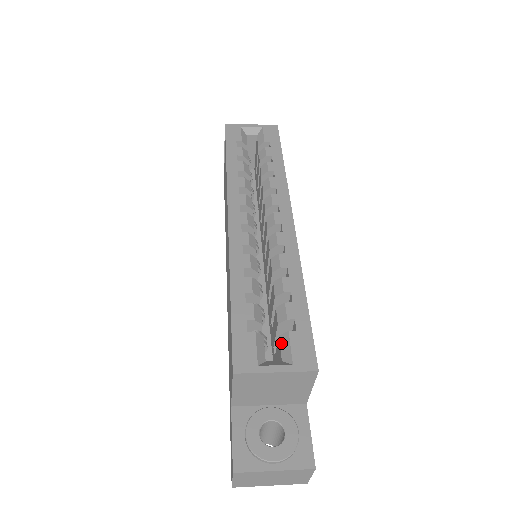
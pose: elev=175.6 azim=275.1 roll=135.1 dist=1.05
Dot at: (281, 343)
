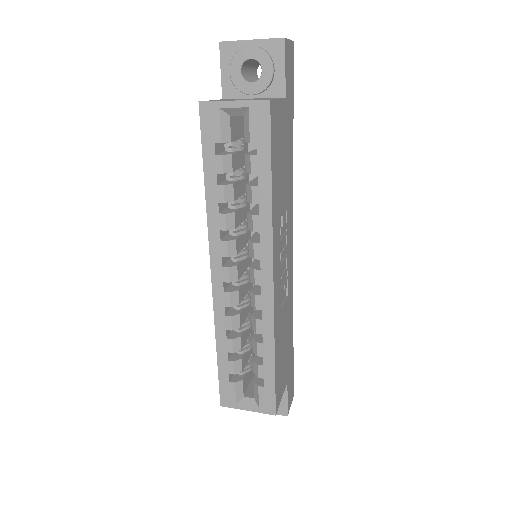
Dot at: (254, 388)
